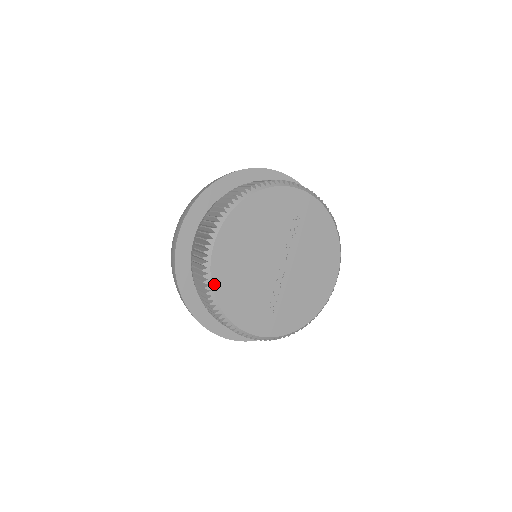
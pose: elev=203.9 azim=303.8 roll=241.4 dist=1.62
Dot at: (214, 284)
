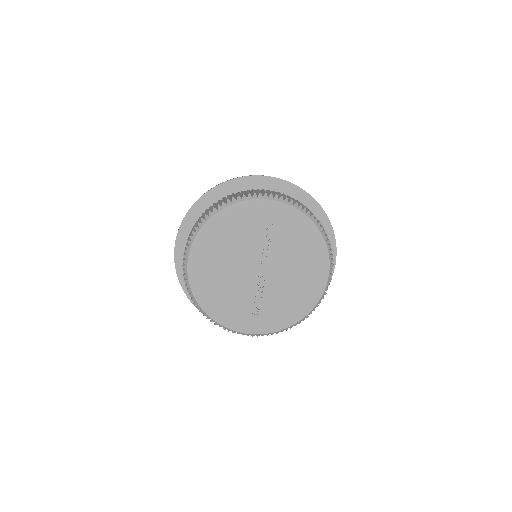
Dot at: (194, 293)
